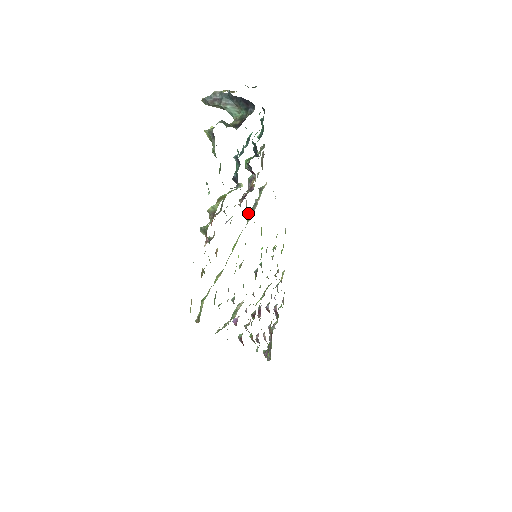
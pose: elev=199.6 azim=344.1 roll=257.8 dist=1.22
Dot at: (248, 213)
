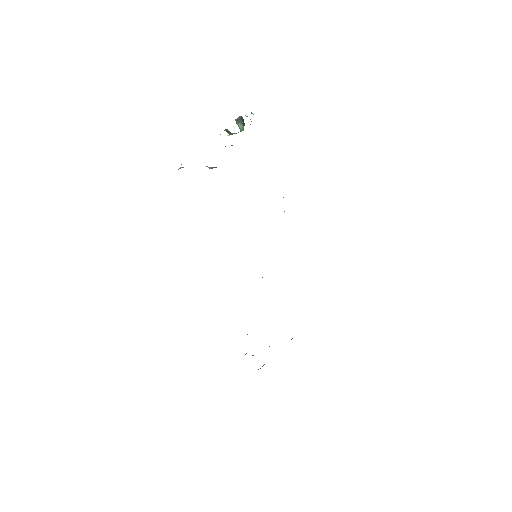
Dot at: occluded
